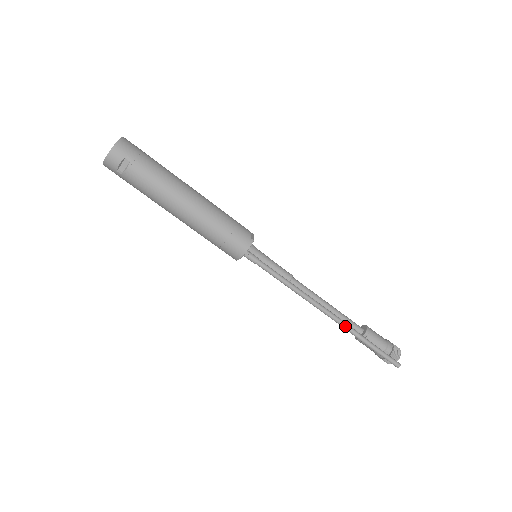
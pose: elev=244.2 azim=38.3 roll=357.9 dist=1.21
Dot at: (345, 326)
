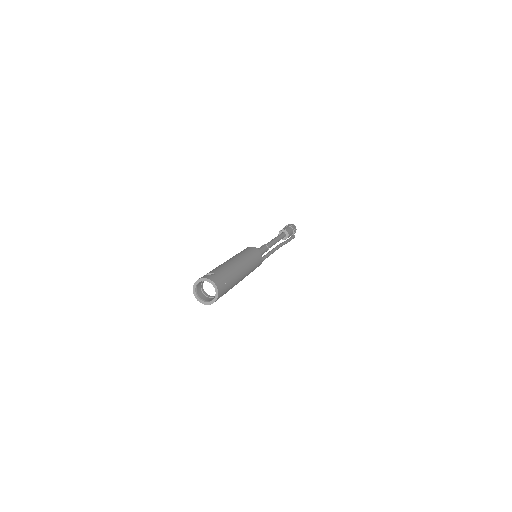
Dot at: occluded
